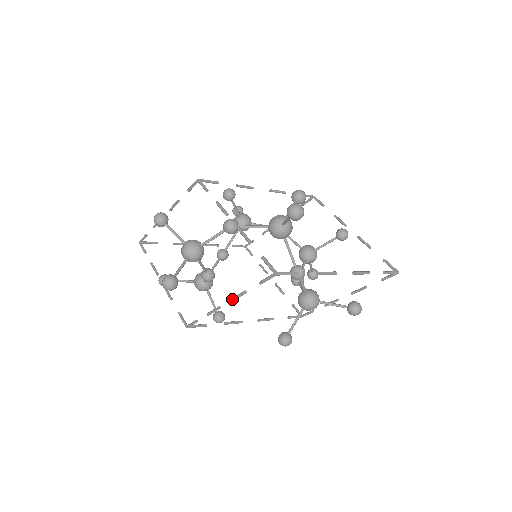
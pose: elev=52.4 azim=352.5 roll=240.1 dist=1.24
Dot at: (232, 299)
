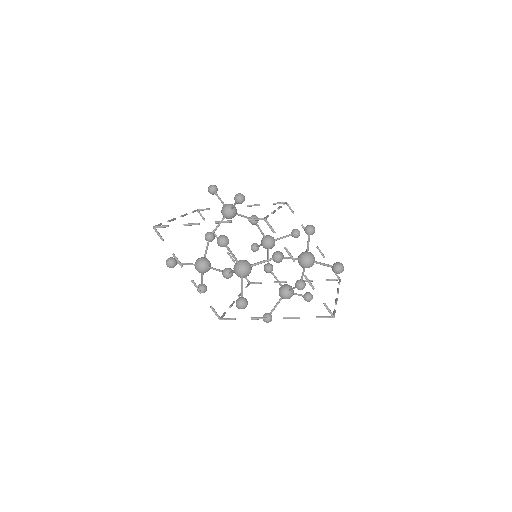
Dot at: (285, 318)
